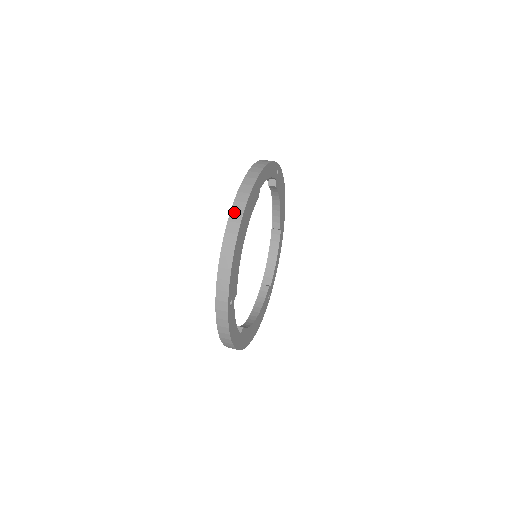
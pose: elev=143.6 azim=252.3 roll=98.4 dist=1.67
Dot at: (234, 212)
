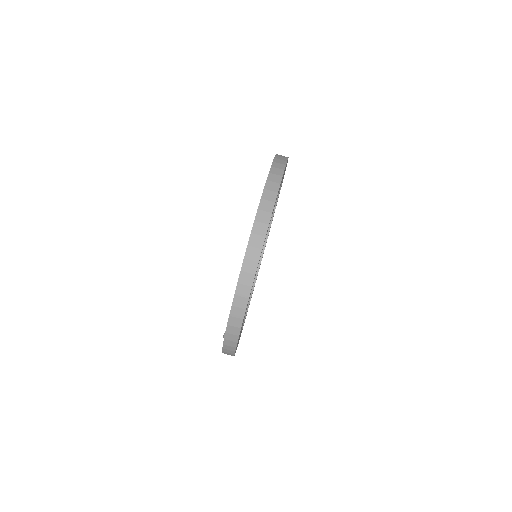
Dot at: (228, 341)
